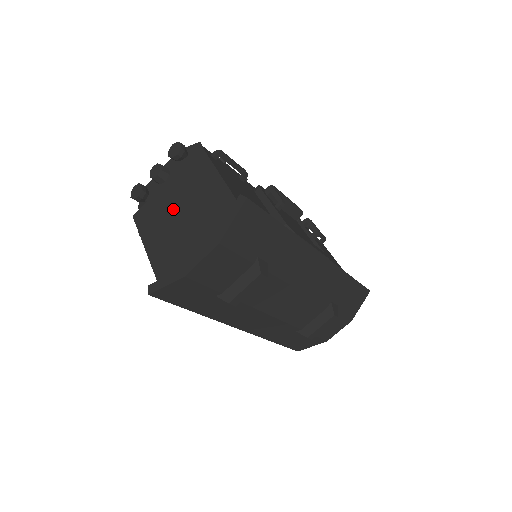
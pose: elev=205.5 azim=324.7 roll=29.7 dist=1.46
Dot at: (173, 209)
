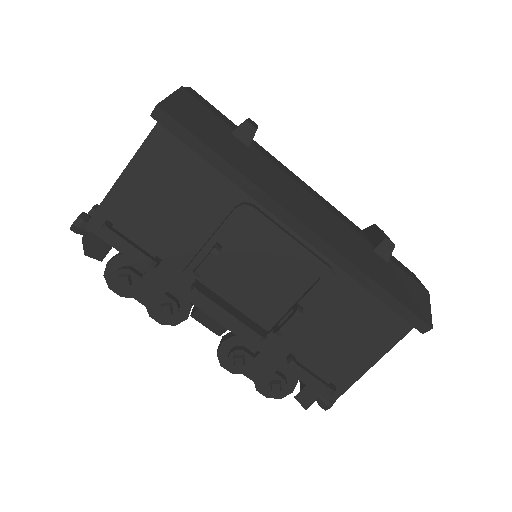
Dot at: occluded
